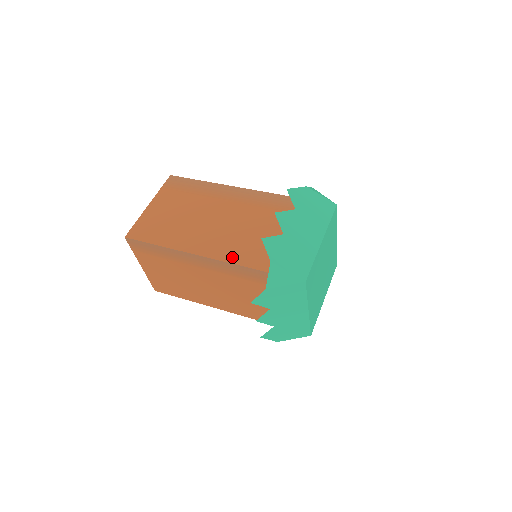
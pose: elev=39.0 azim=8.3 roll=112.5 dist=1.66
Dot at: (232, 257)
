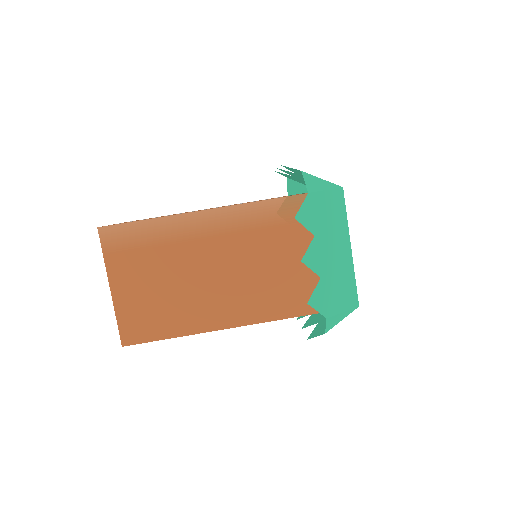
Dot at: (249, 202)
